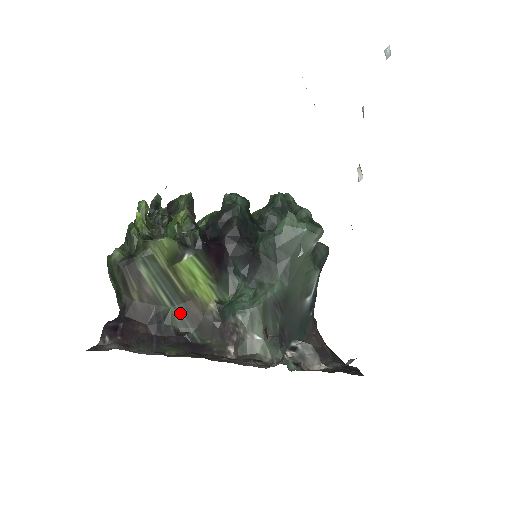
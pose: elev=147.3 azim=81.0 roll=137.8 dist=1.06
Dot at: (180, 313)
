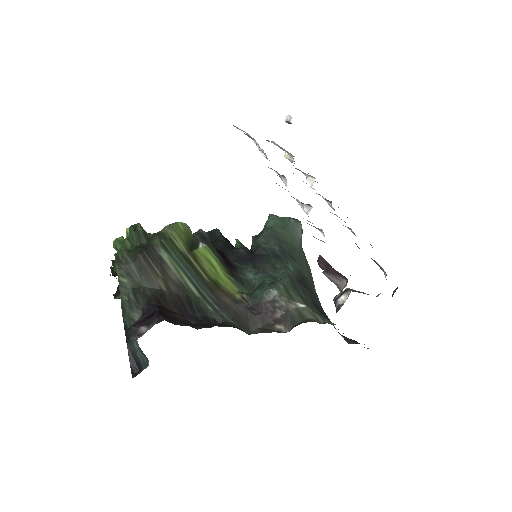
Dot at: (211, 303)
